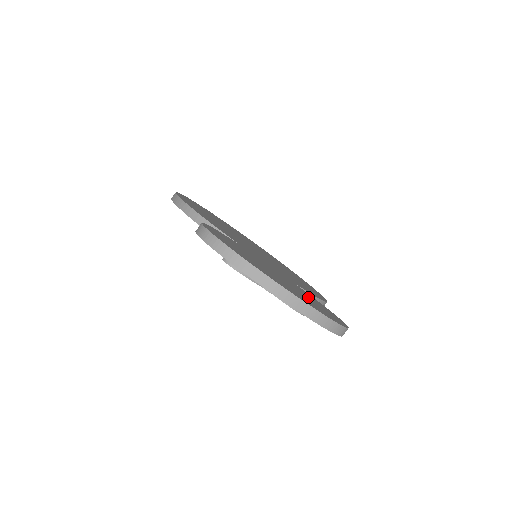
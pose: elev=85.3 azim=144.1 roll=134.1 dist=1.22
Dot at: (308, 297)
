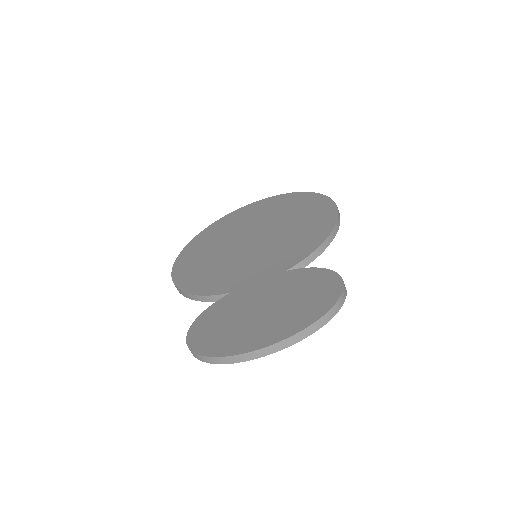
Dot at: (298, 293)
